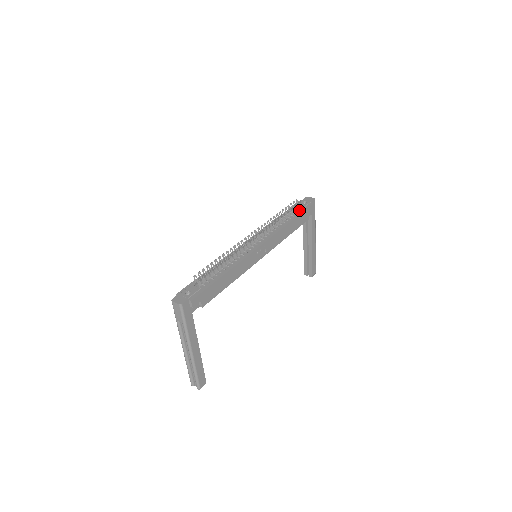
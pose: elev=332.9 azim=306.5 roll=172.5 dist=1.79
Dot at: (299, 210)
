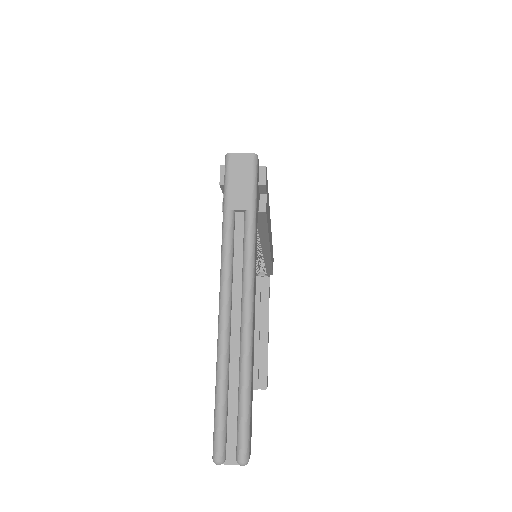
Dot at: occluded
